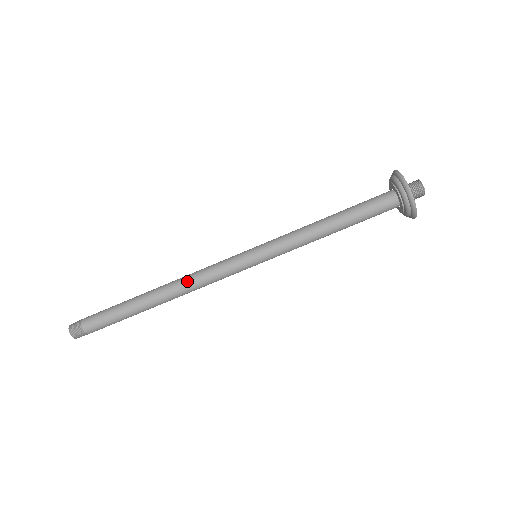
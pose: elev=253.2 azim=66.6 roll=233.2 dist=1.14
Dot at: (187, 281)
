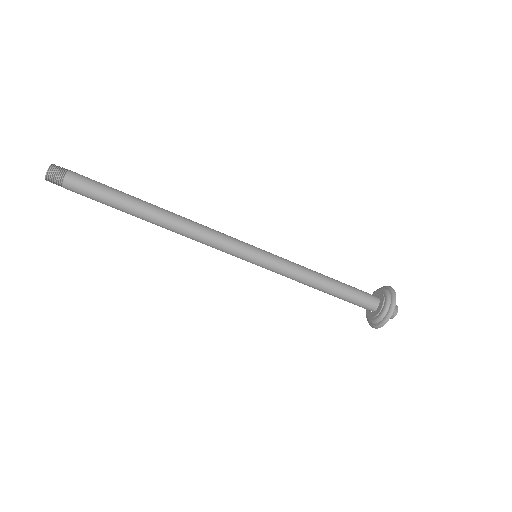
Dot at: (193, 223)
